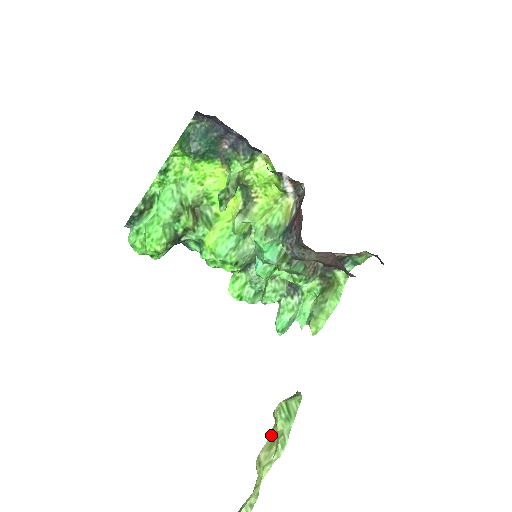
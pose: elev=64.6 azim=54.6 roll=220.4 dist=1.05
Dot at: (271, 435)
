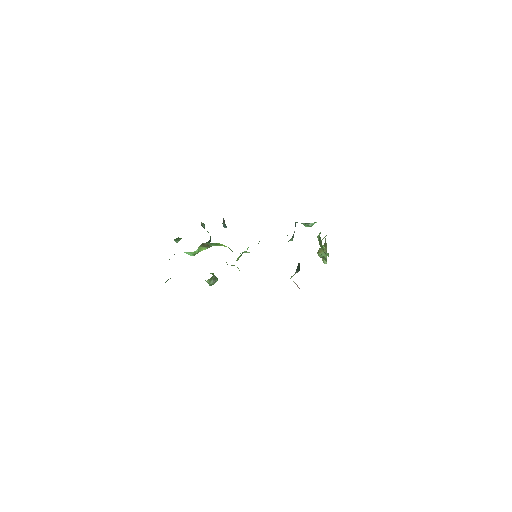
Dot at: occluded
